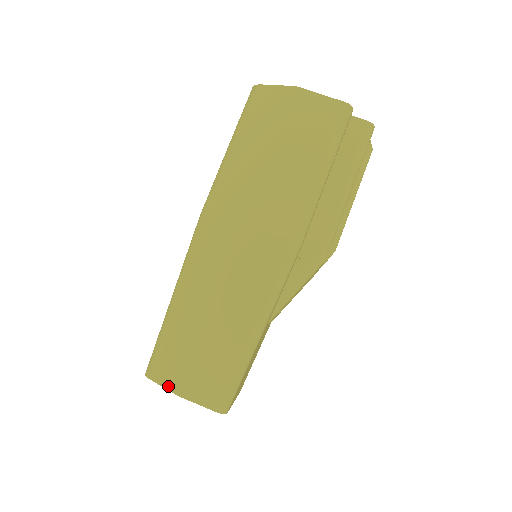
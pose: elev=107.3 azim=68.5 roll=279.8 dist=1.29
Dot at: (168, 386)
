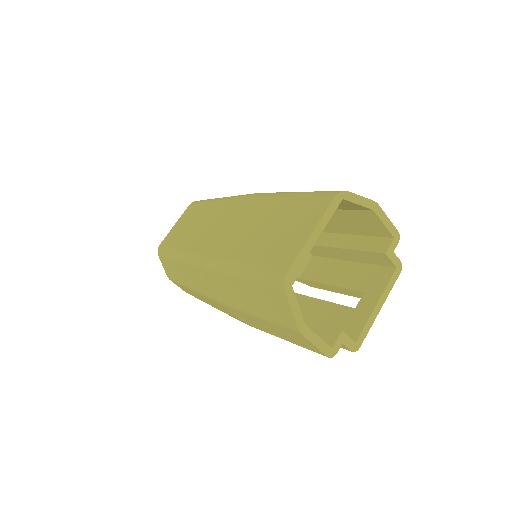
Dot at: (165, 271)
